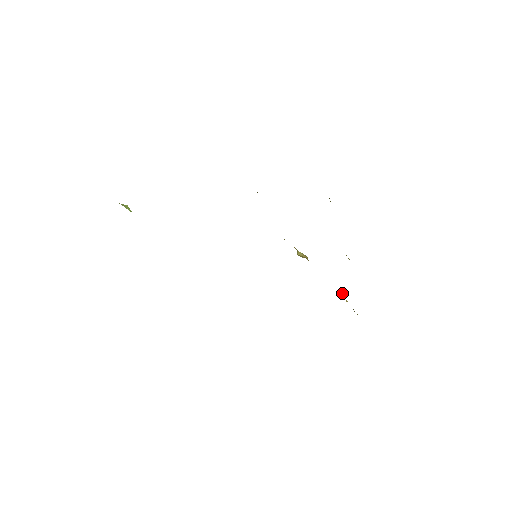
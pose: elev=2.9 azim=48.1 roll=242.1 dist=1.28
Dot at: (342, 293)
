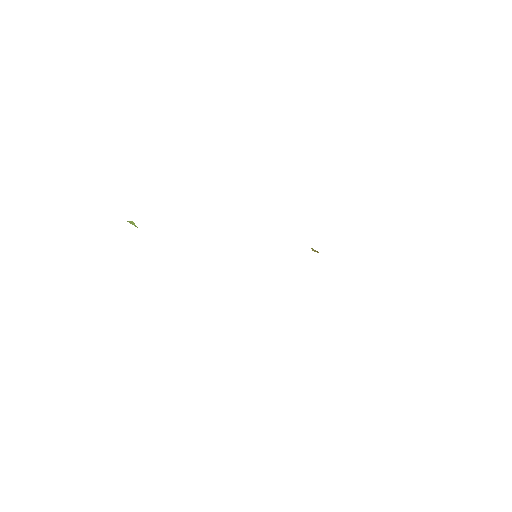
Dot at: occluded
